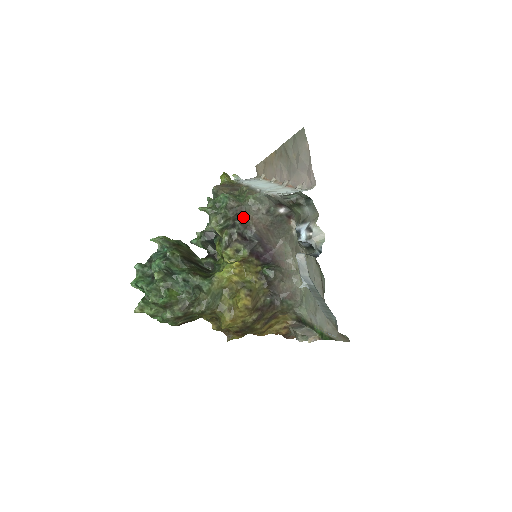
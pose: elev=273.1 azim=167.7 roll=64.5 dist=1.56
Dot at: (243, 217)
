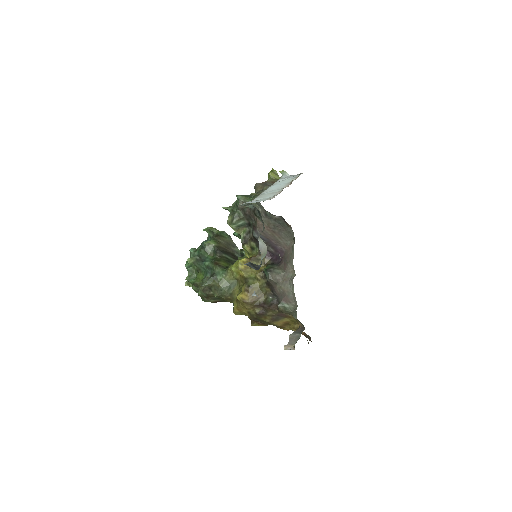
Dot at: (253, 218)
